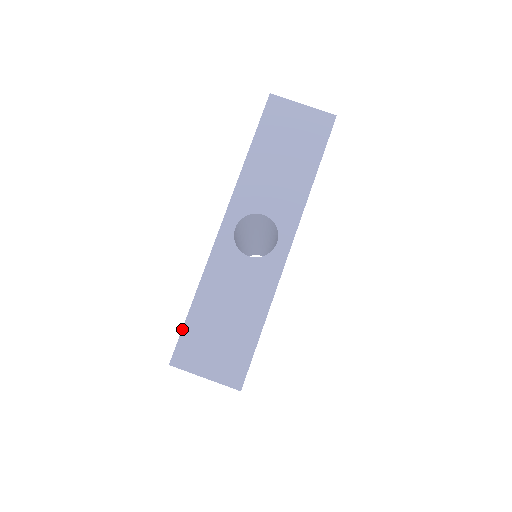
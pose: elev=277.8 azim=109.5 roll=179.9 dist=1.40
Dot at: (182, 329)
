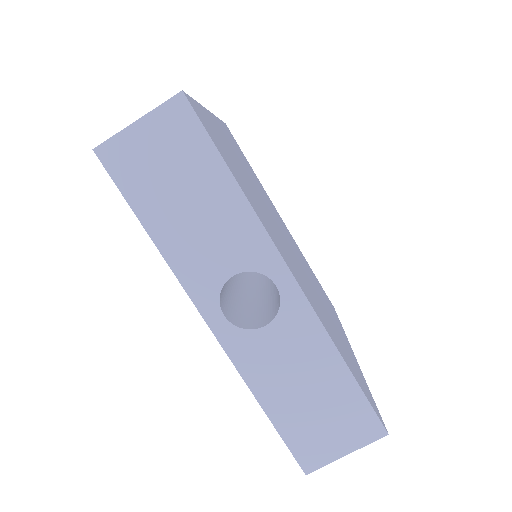
Dot at: occluded
